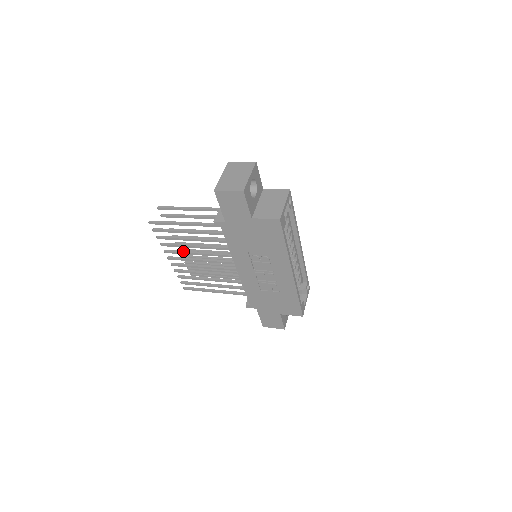
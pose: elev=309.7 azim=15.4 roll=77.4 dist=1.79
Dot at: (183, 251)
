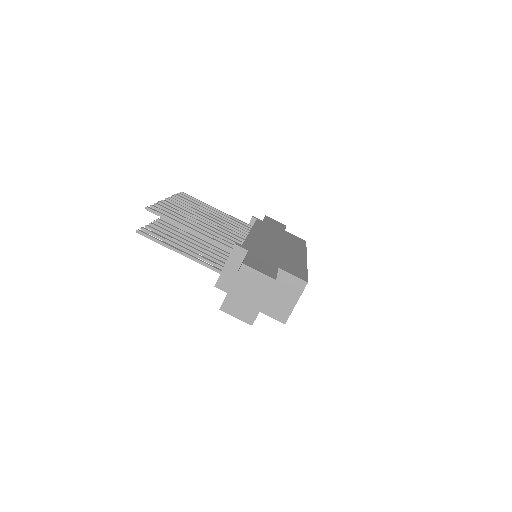
Dot at: (176, 233)
